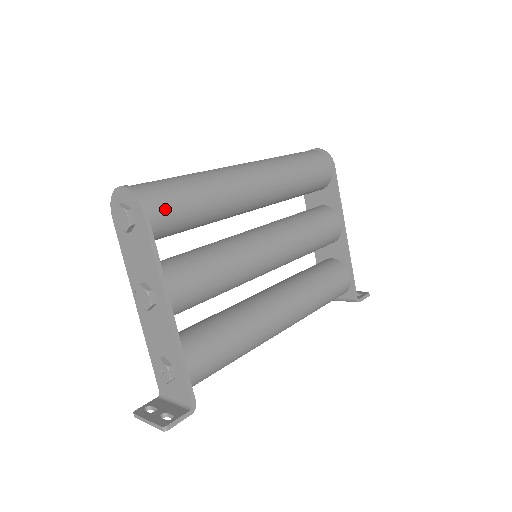
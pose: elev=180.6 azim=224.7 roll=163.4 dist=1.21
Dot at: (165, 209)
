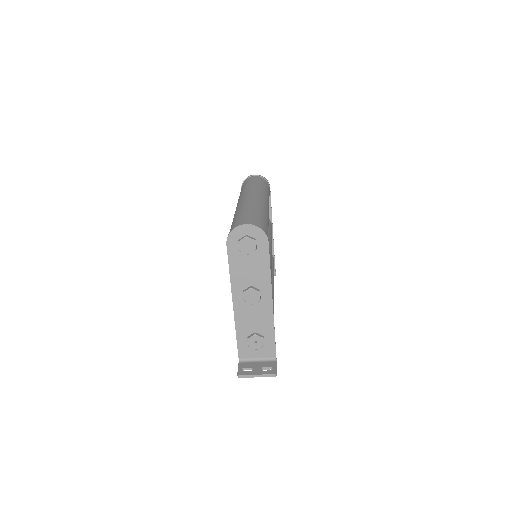
Dot at: occluded
